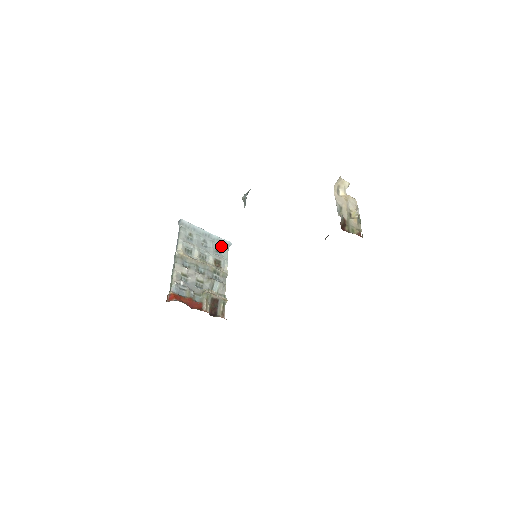
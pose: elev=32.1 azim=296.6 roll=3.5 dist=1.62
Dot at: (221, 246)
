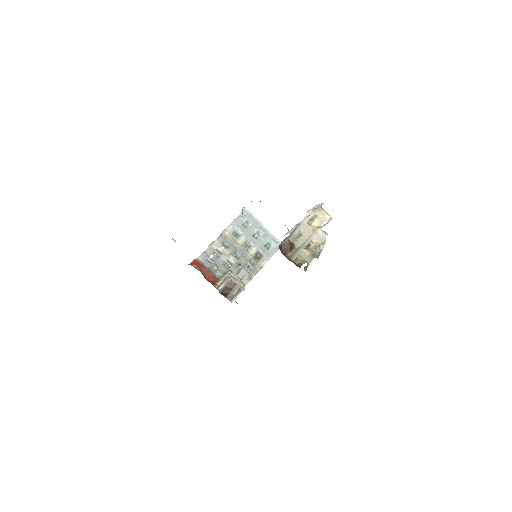
Dot at: (272, 244)
